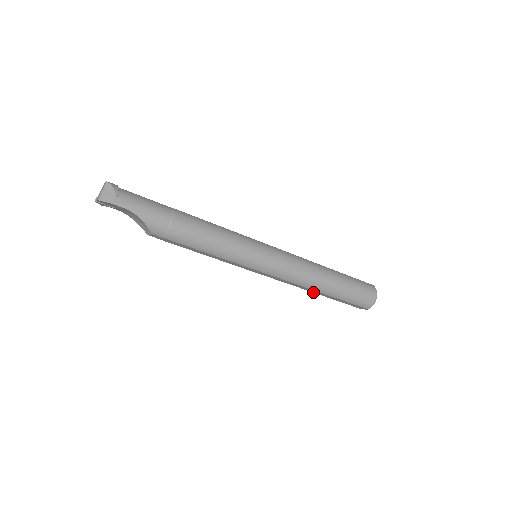
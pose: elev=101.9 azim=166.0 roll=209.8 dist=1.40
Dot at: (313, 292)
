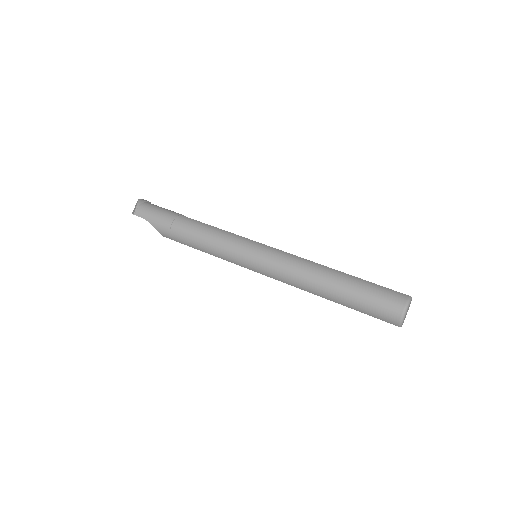
Dot at: occluded
